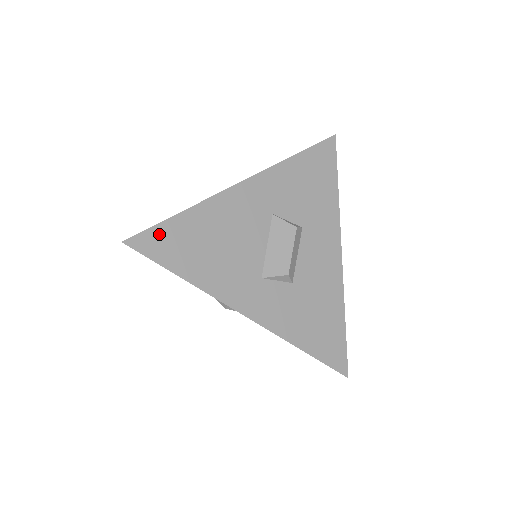
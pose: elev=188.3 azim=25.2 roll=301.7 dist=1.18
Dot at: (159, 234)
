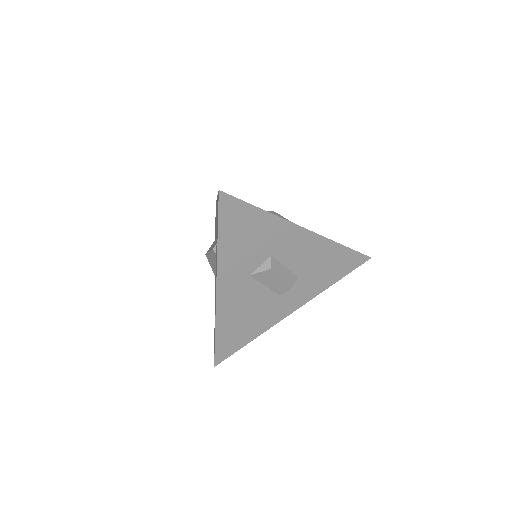
Dot at: (221, 349)
